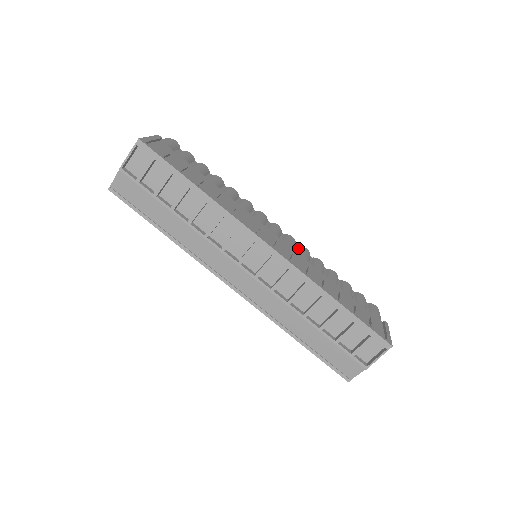
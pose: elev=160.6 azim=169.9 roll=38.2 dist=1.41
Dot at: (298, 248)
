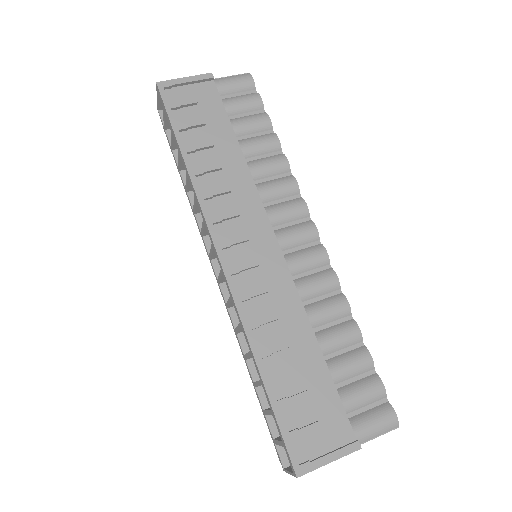
Dot at: (321, 271)
